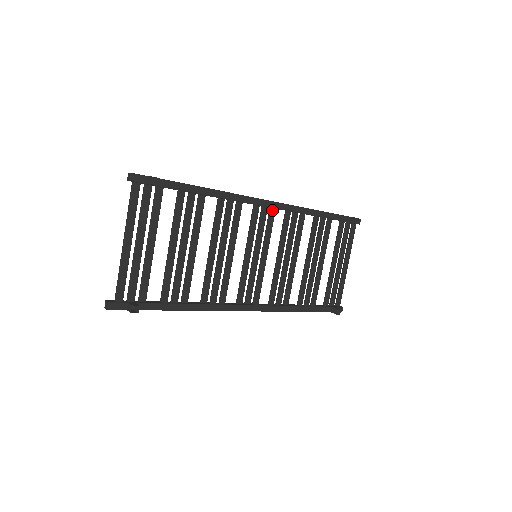
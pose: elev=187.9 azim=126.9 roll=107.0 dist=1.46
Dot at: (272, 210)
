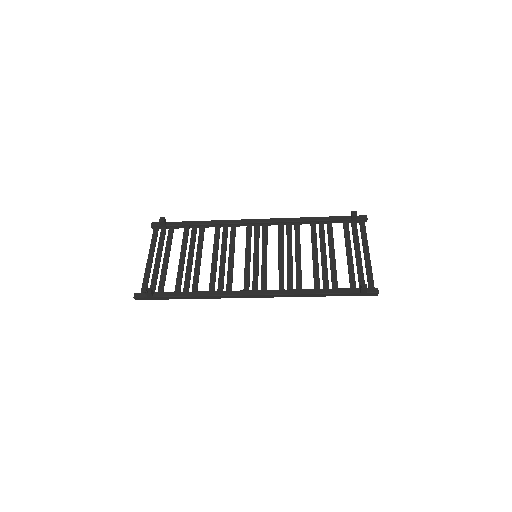
Dot at: (264, 225)
